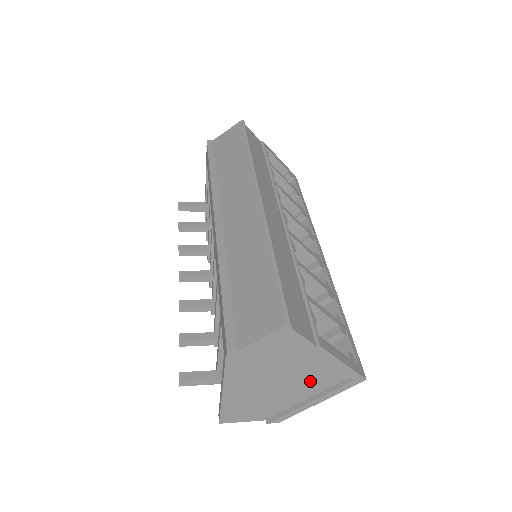
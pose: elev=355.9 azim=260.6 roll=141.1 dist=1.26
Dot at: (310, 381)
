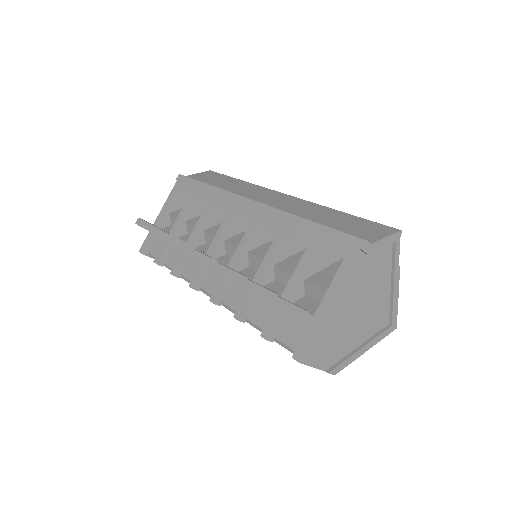
Dot at: (372, 318)
